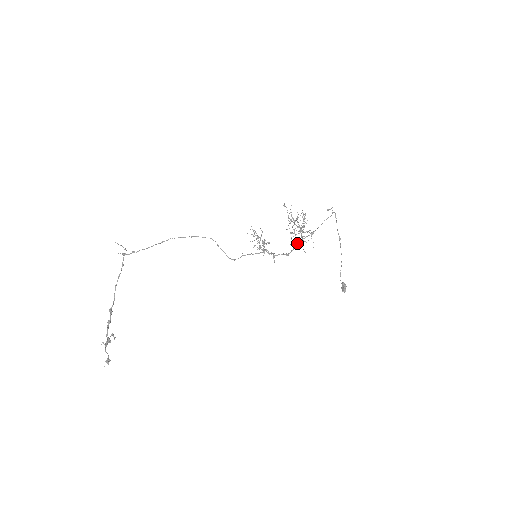
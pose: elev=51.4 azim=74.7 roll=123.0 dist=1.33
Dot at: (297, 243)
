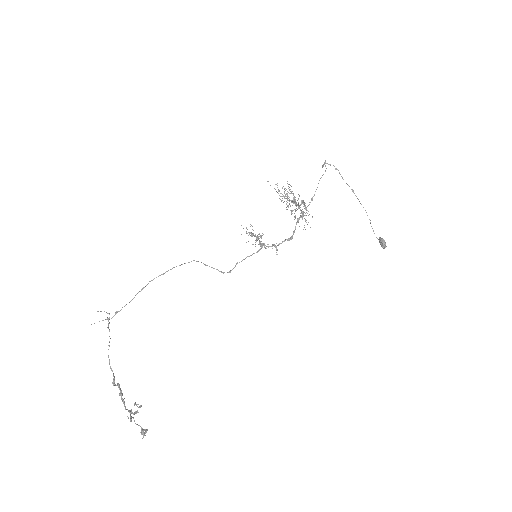
Dot at: (297, 221)
